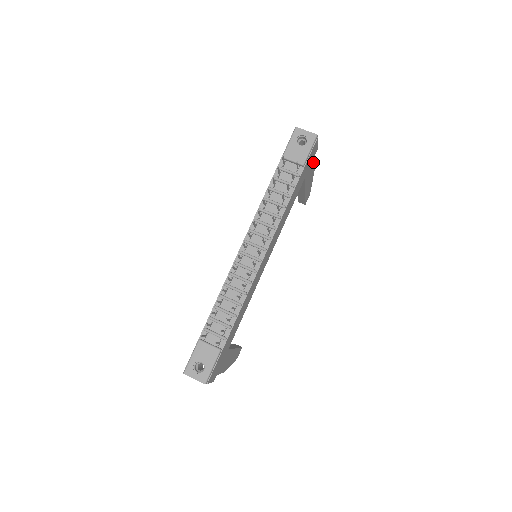
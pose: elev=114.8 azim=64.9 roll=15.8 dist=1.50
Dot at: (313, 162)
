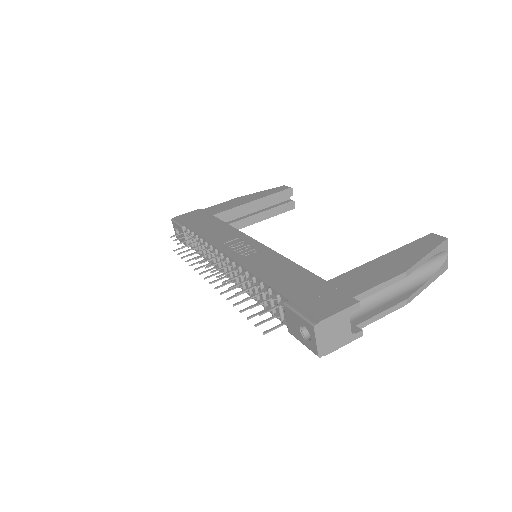
Dot at: occluded
